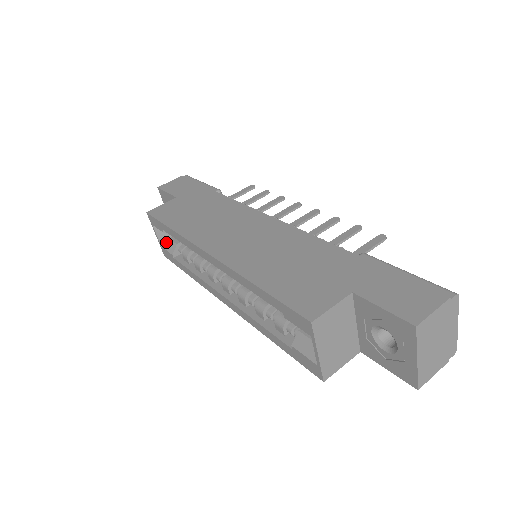
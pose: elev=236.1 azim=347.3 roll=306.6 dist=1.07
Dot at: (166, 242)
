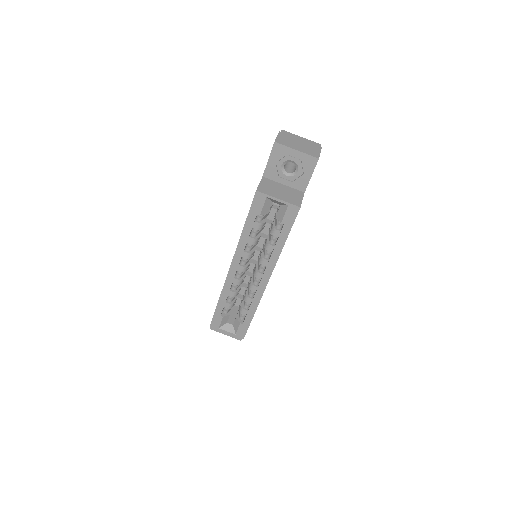
Dot at: (234, 328)
